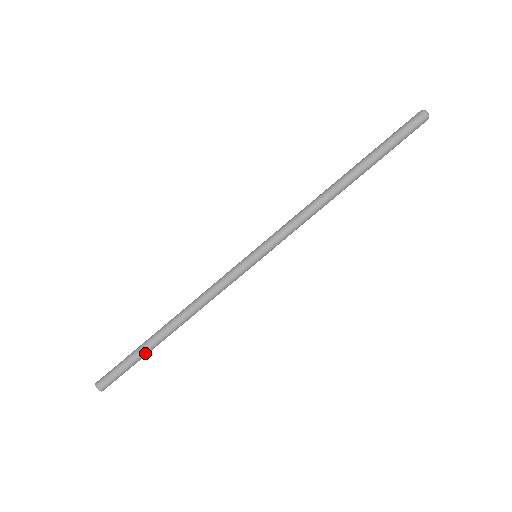
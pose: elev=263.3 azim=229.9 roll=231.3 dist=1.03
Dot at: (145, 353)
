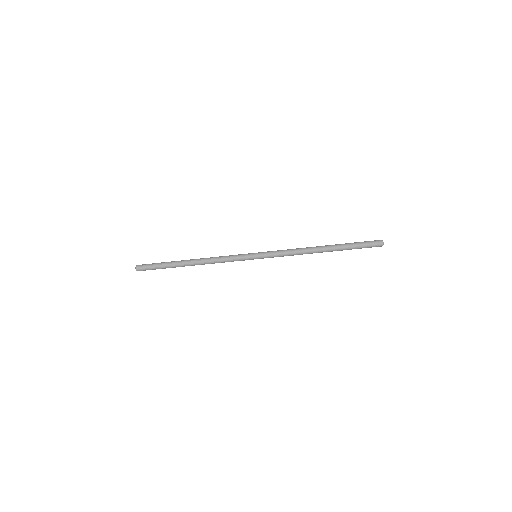
Dot at: (170, 266)
